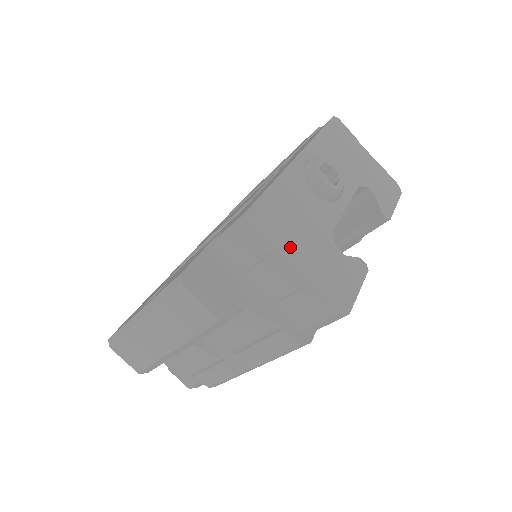
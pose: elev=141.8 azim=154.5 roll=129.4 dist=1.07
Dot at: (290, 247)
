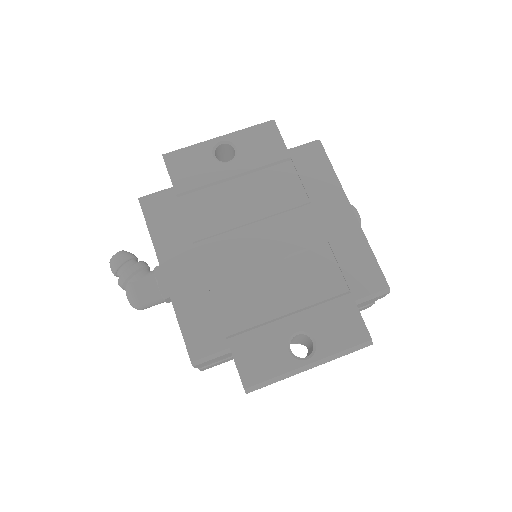
Dot at: occluded
